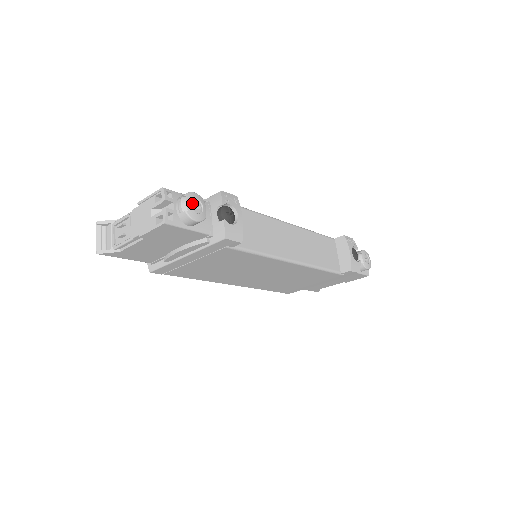
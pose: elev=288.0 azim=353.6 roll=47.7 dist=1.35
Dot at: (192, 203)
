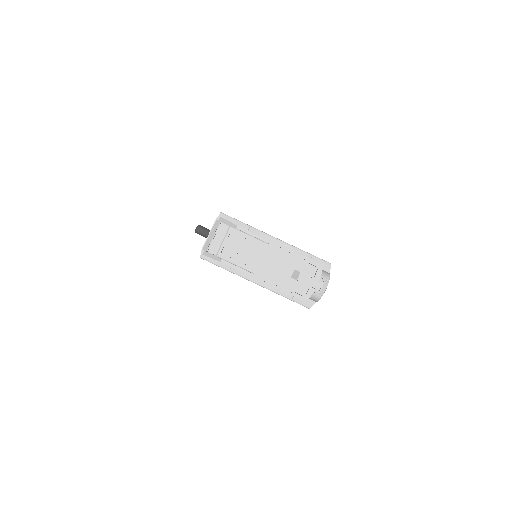
Dot at: (326, 286)
